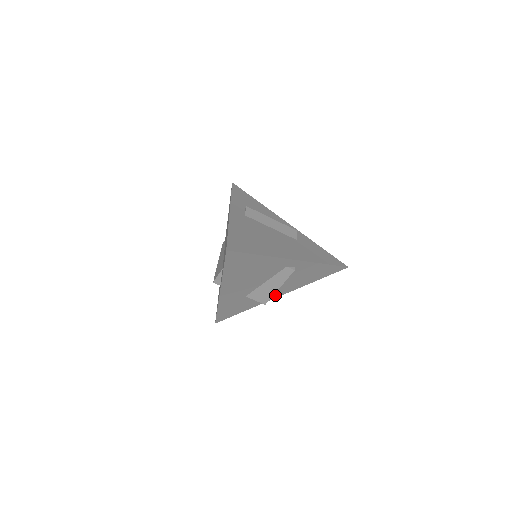
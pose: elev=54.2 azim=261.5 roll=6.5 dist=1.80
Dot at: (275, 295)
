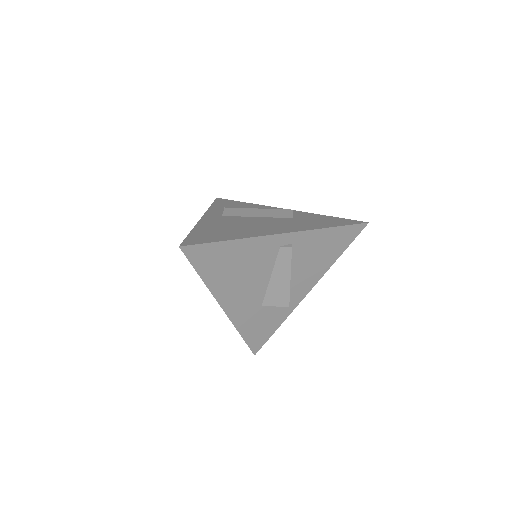
Dot at: (301, 293)
